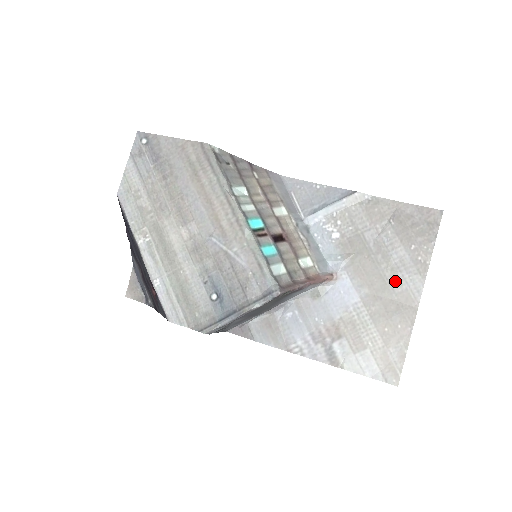
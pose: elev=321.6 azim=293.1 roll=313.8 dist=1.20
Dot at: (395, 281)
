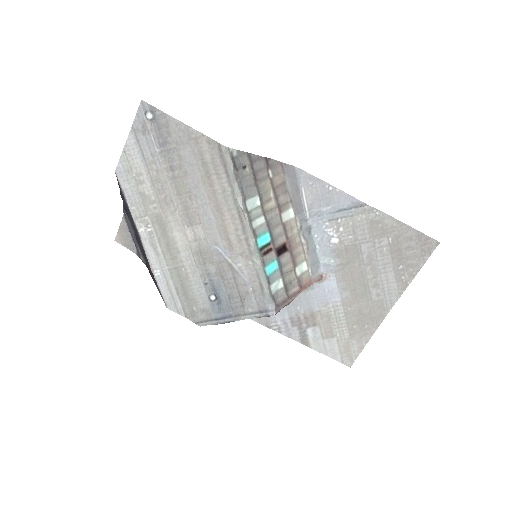
Dot at: (375, 291)
